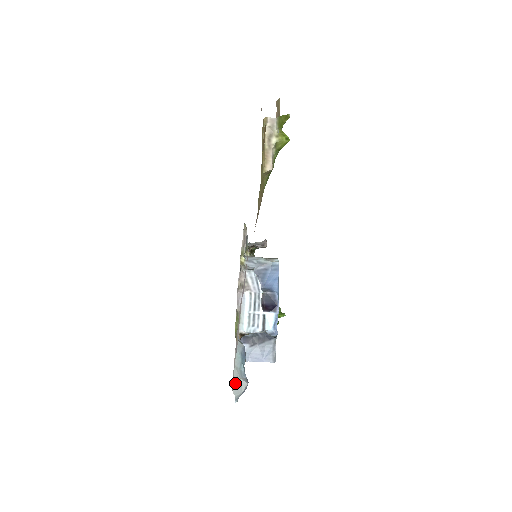
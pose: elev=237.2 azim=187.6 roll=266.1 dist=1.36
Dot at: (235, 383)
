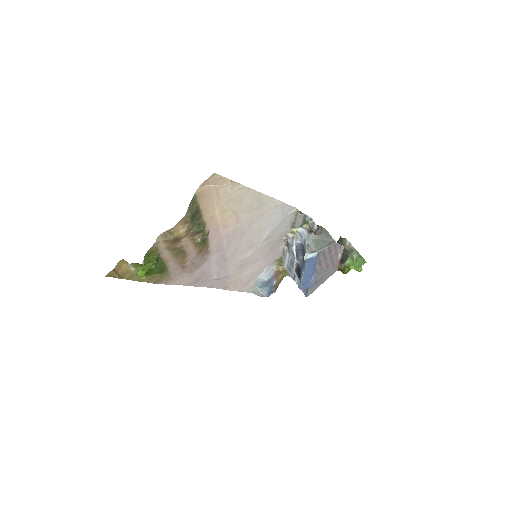
Dot at: (255, 292)
